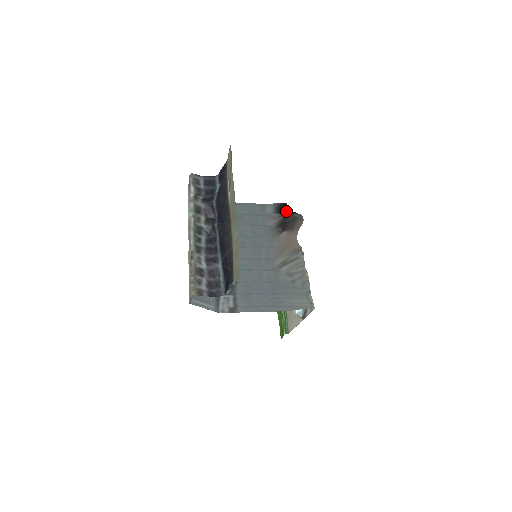
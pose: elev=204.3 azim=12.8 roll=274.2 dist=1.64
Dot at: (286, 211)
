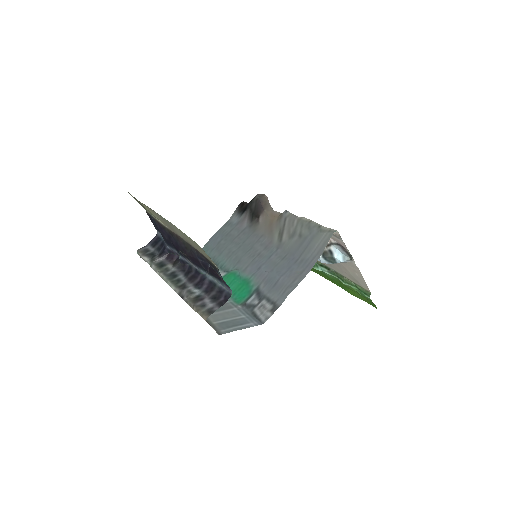
Dot at: (247, 205)
